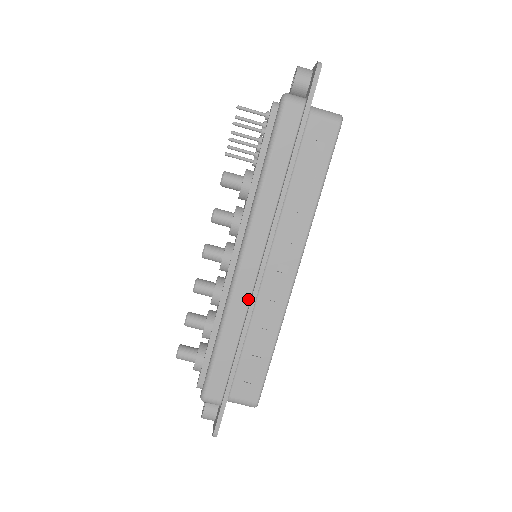
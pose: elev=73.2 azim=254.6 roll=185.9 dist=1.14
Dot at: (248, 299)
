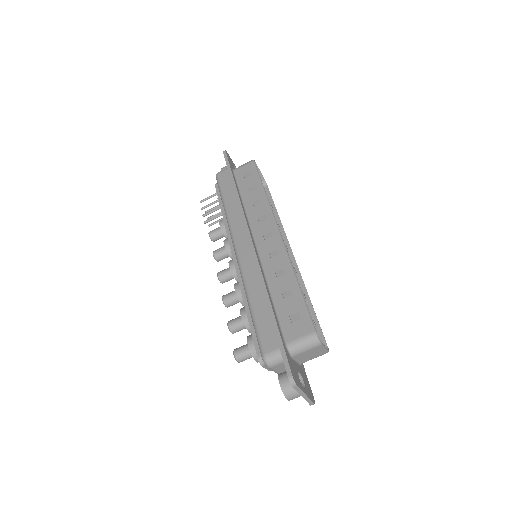
Dot at: (254, 265)
